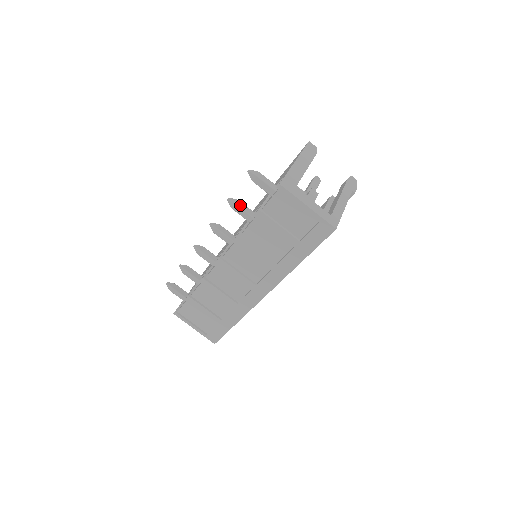
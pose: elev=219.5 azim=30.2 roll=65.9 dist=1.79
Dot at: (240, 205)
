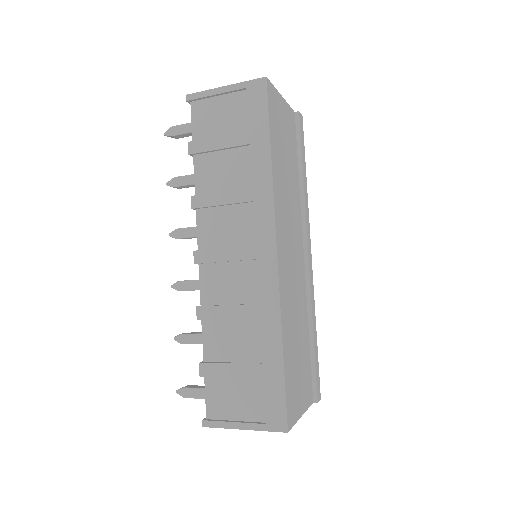
Dot at: (181, 177)
